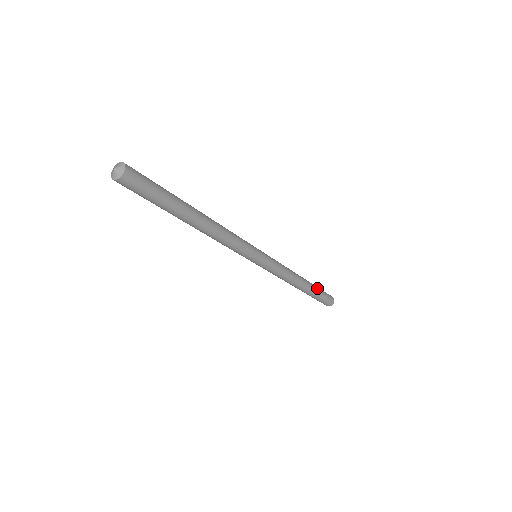
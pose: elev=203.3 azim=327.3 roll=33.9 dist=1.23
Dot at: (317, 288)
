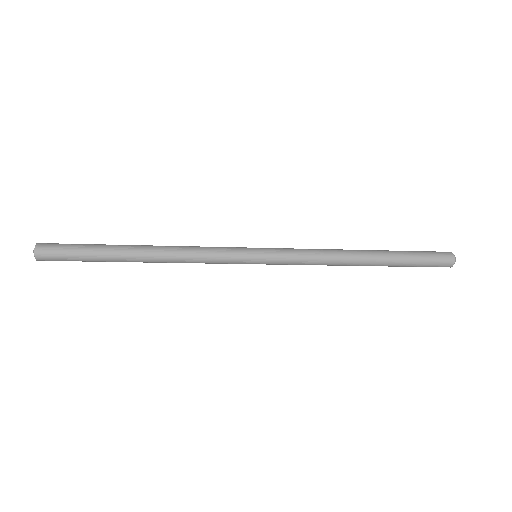
Dot at: (400, 254)
